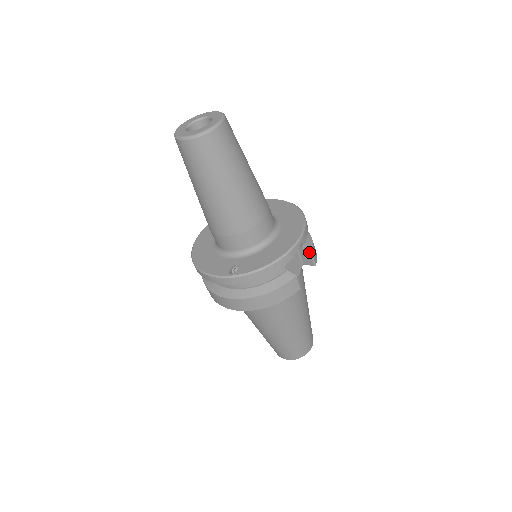
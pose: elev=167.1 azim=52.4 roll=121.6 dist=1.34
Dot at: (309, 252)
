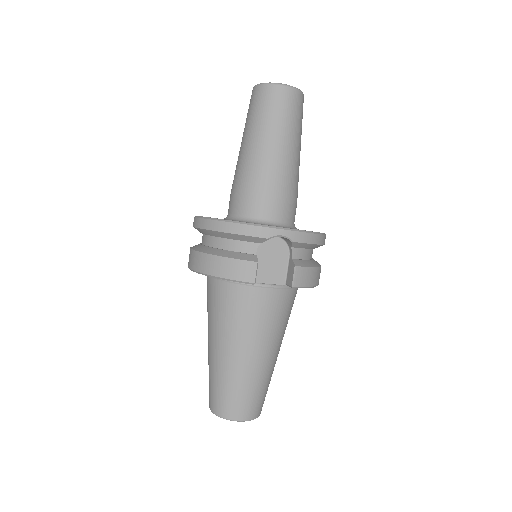
Dot at: (295, 264)
